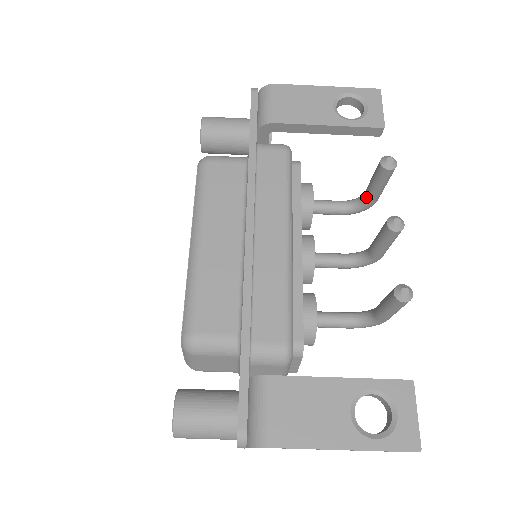
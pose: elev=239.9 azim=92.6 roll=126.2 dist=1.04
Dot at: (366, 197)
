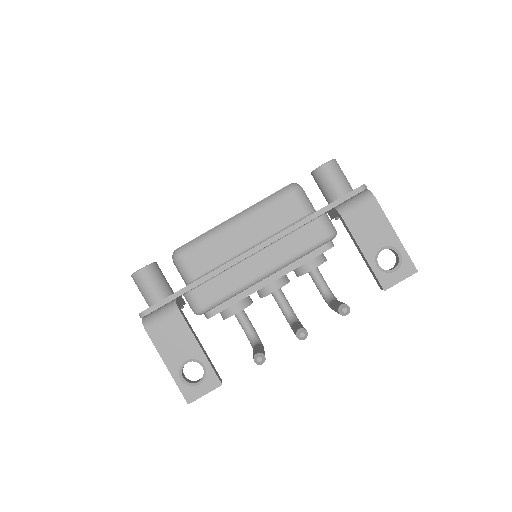
Dot at: (331, 303)
